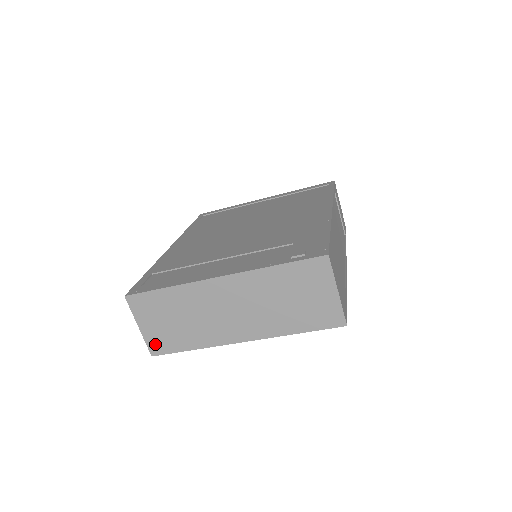
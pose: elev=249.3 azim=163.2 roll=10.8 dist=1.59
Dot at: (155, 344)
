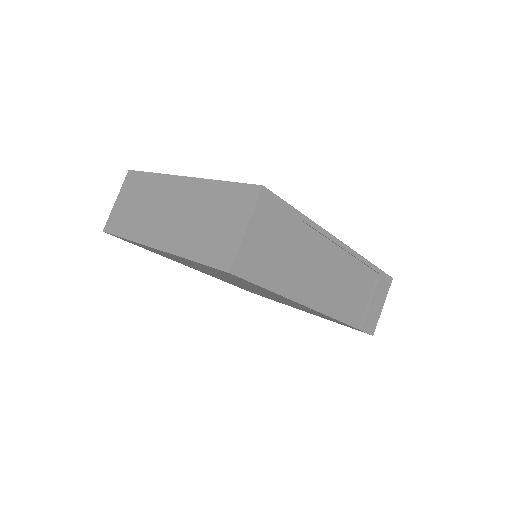
Dot at: (112, 221)
